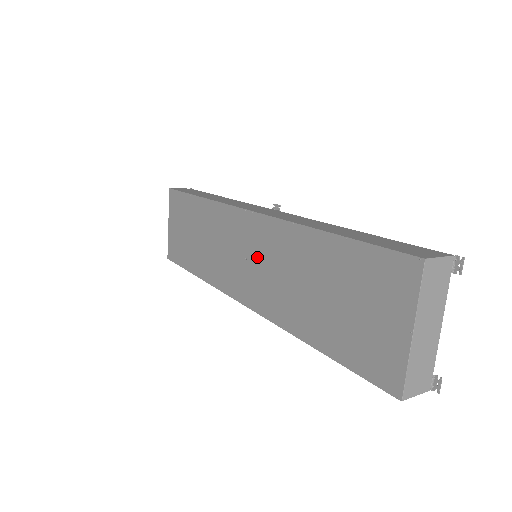
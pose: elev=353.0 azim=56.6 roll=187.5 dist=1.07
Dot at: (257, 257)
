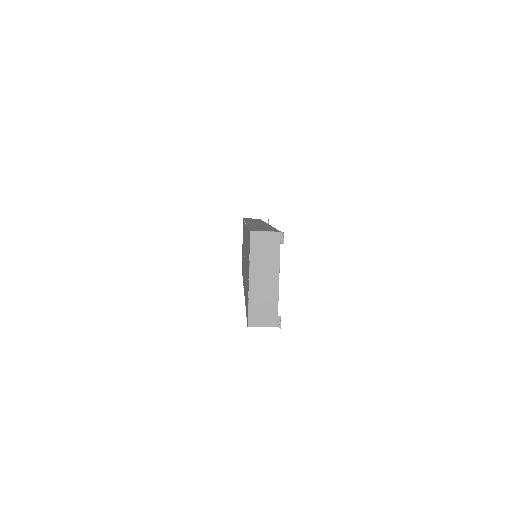
Dot at: occluded
